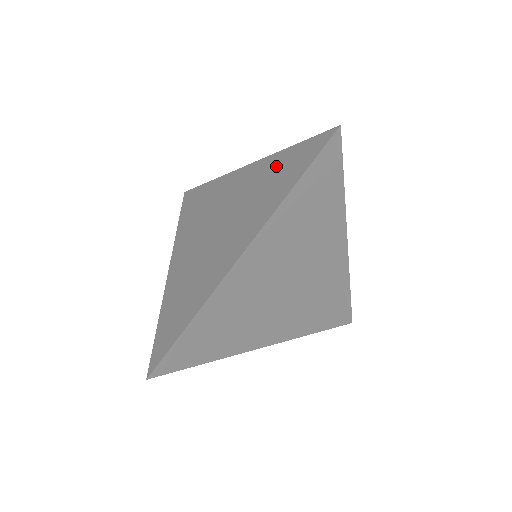
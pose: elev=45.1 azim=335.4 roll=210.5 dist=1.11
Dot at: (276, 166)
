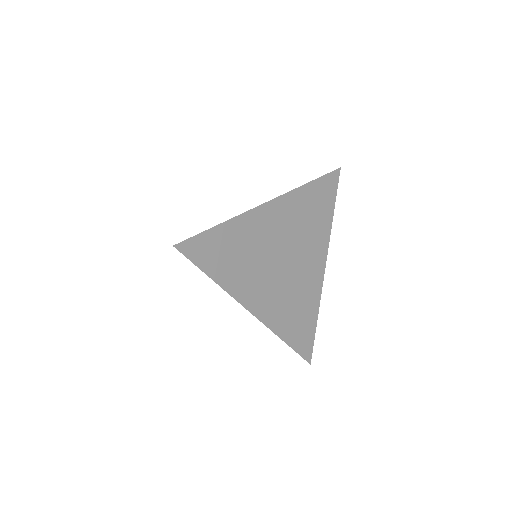
Dot at: occluded
